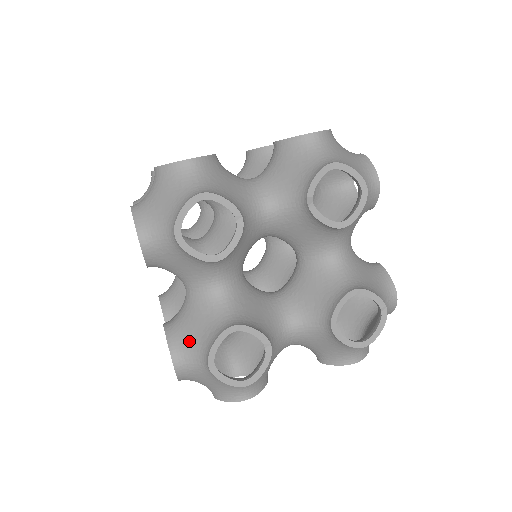
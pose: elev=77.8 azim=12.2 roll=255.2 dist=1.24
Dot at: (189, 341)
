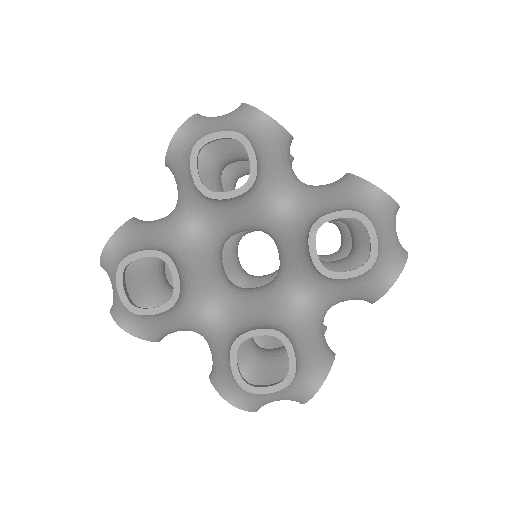
Dot at: (133, 239)
